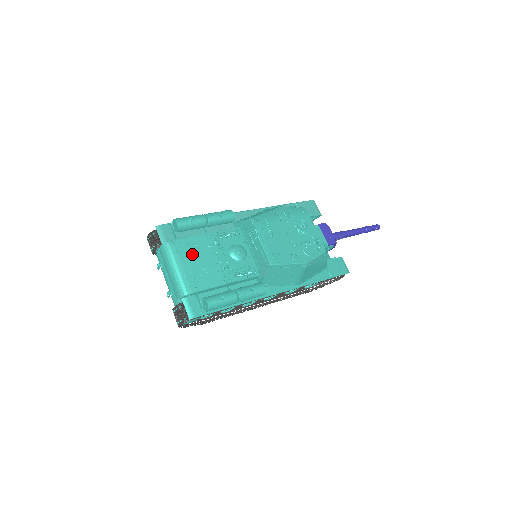
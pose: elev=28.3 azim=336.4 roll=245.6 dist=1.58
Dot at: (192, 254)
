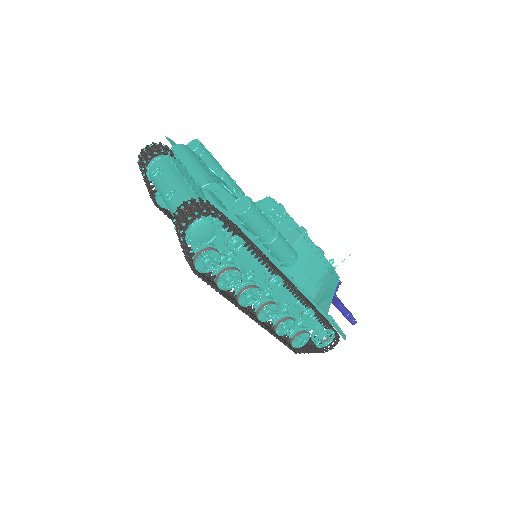
Dot at: occluded
